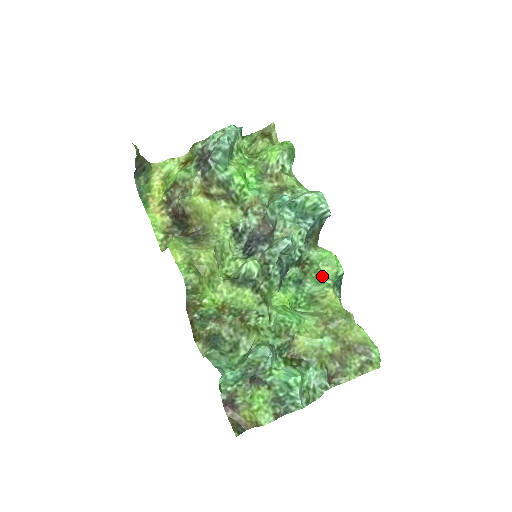
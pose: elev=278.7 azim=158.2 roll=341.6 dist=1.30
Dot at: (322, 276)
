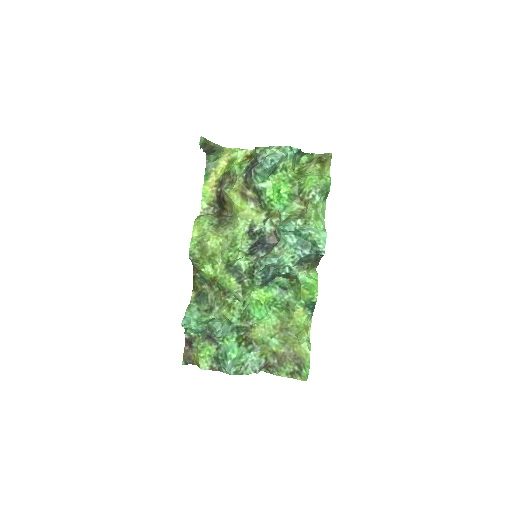
Dot at: (300, 295)
